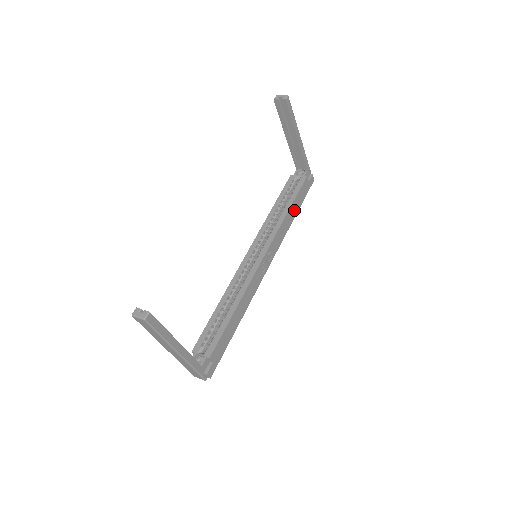
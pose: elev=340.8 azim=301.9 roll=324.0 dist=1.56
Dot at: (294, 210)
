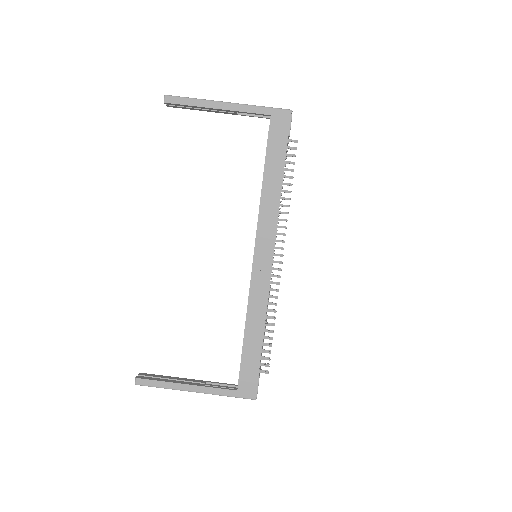
Dot at: (274, 176)
